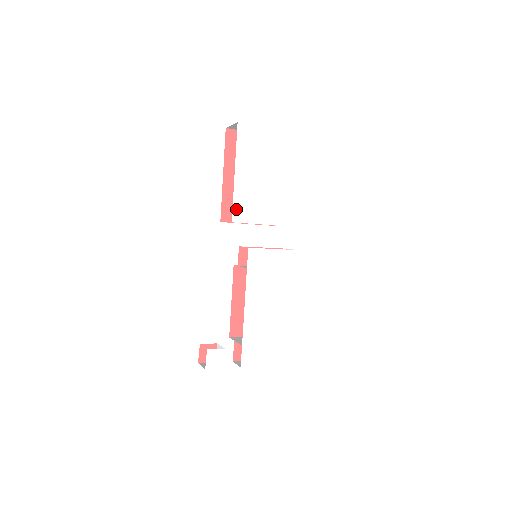
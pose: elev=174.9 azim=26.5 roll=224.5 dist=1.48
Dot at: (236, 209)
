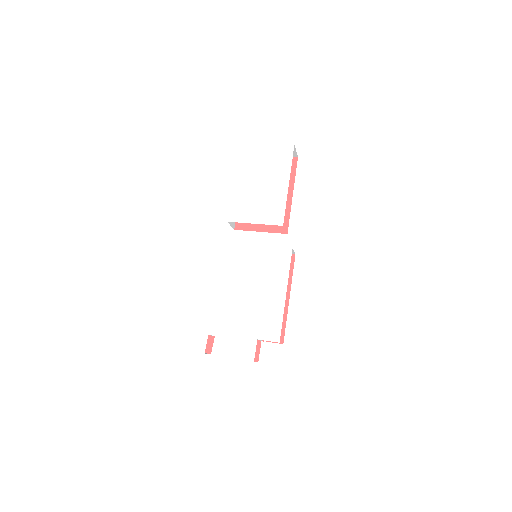
Dot at: (232, 211)
